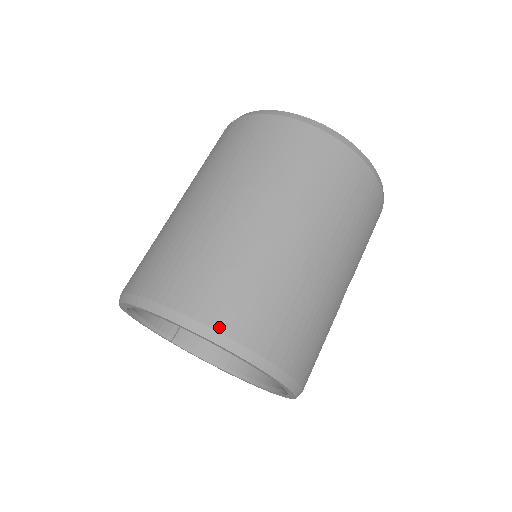
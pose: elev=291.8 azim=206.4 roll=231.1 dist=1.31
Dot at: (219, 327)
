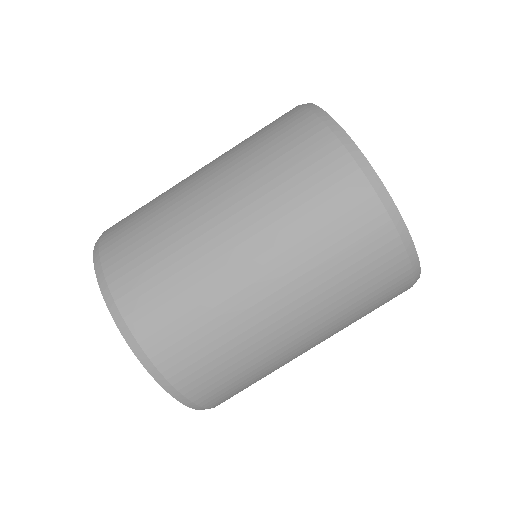
Dot at: (152, 356)
